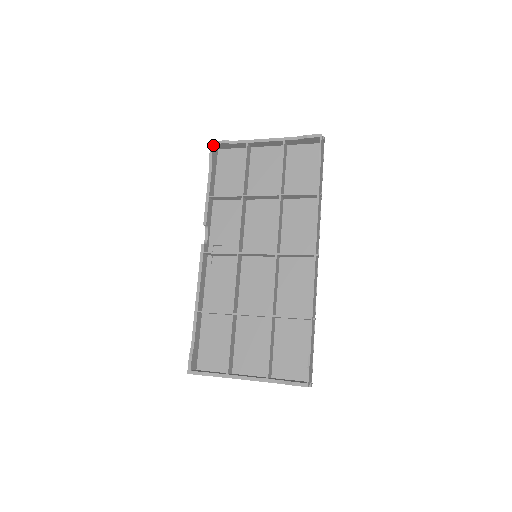
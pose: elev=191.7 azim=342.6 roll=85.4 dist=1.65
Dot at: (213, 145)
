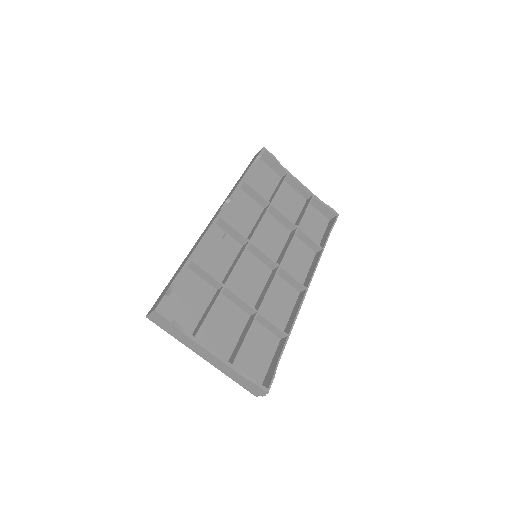
Dot at: (264, 151)
